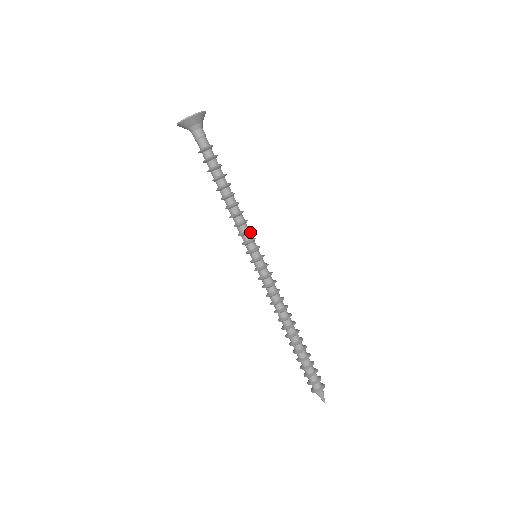
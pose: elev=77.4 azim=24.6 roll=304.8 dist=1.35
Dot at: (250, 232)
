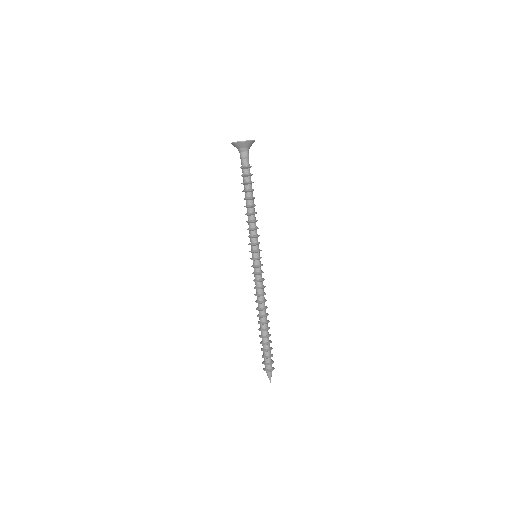
Dot at: occluded
